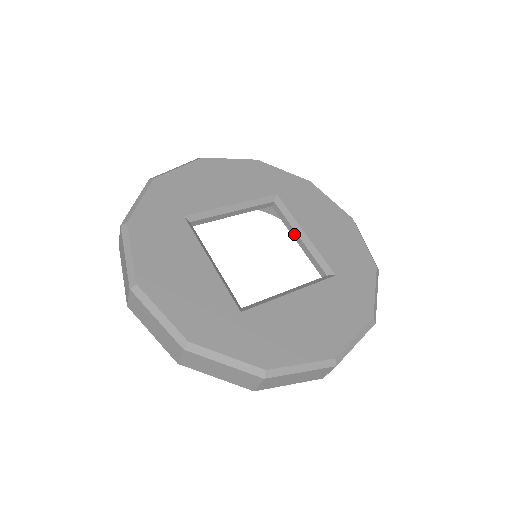
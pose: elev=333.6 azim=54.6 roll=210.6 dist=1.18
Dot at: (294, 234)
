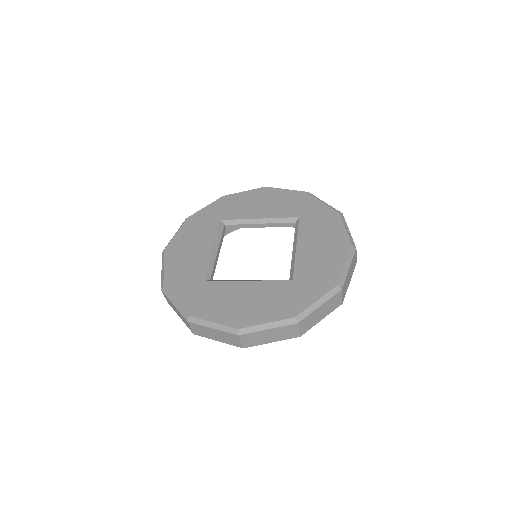
Dot at: (293, 247)
